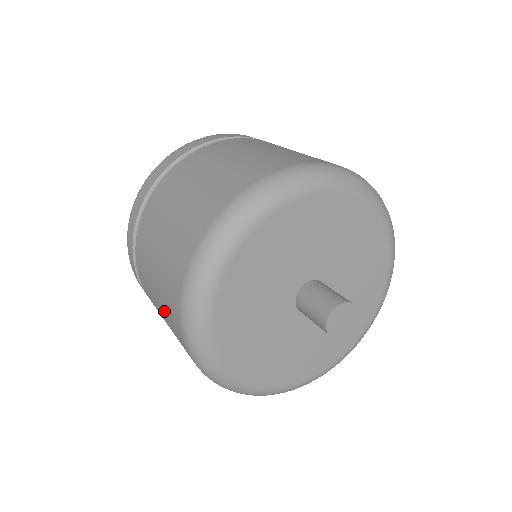
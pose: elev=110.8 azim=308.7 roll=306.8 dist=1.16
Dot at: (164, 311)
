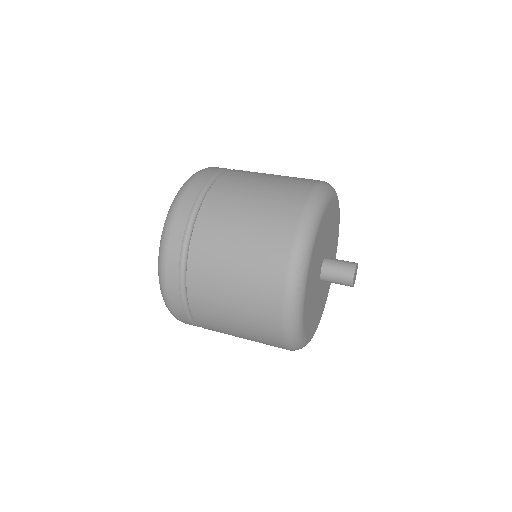
Dot at: (247, 323)
